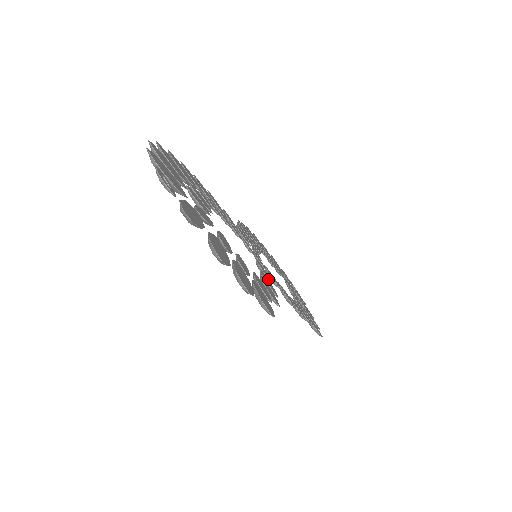
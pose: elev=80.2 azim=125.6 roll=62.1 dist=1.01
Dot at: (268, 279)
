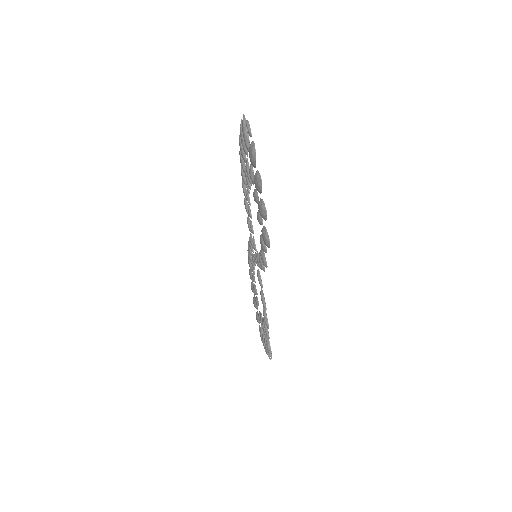
Dot at: occluded
